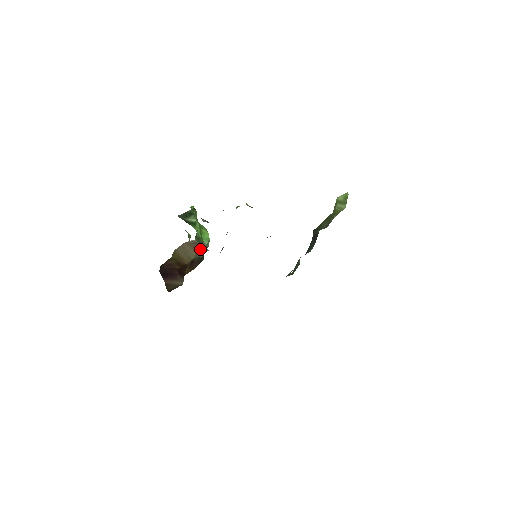
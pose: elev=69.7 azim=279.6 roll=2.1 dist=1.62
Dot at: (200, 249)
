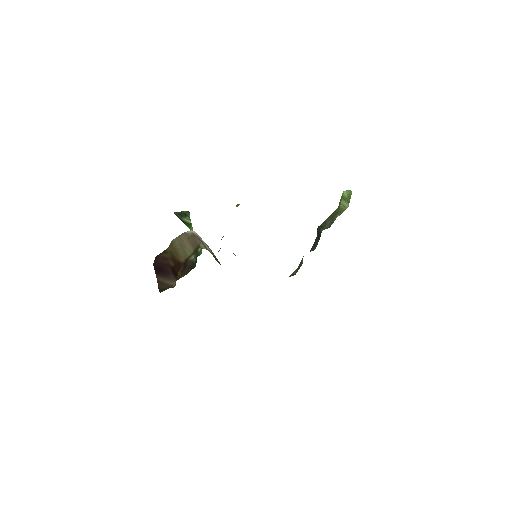
Dot at: (197, 245)
